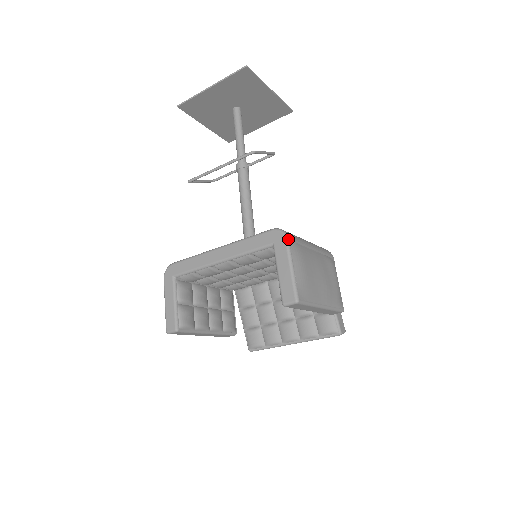
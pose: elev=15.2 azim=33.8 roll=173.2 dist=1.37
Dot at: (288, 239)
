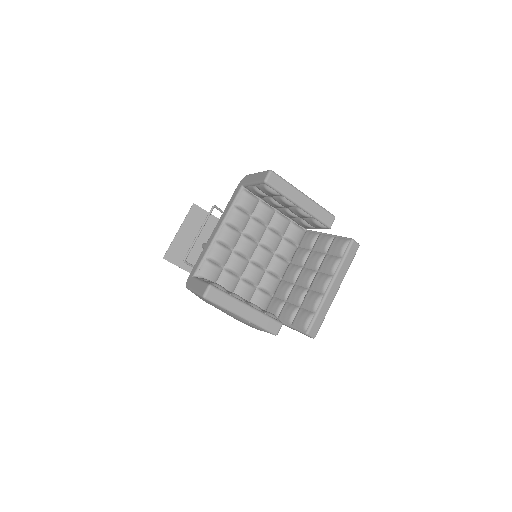
Dot at: occluded
